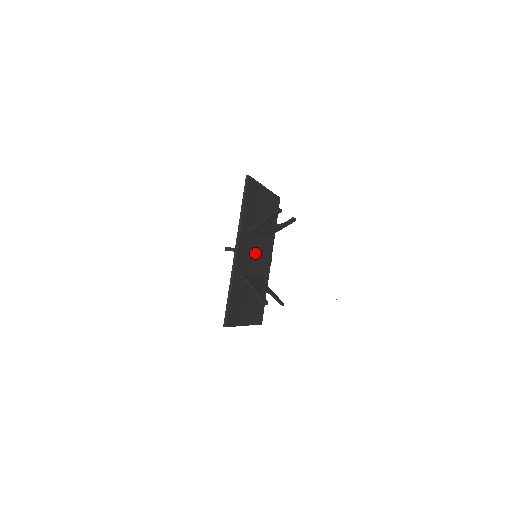
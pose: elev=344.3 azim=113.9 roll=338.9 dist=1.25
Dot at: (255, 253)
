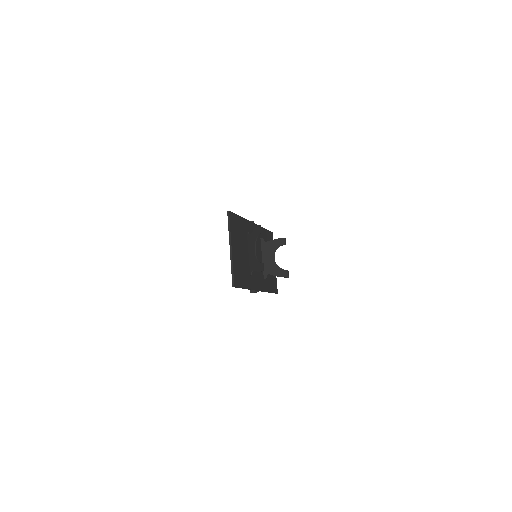
Dot at: (256, 255)
